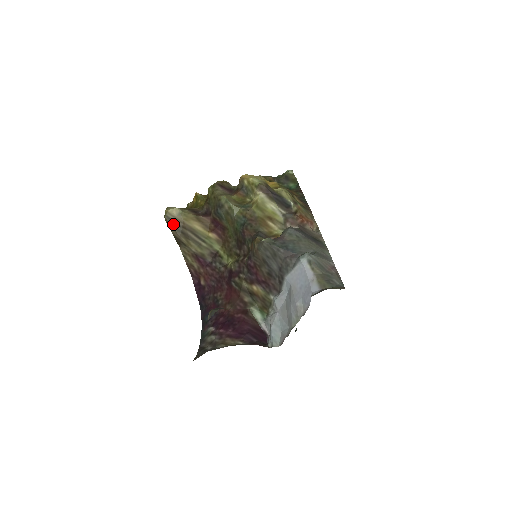
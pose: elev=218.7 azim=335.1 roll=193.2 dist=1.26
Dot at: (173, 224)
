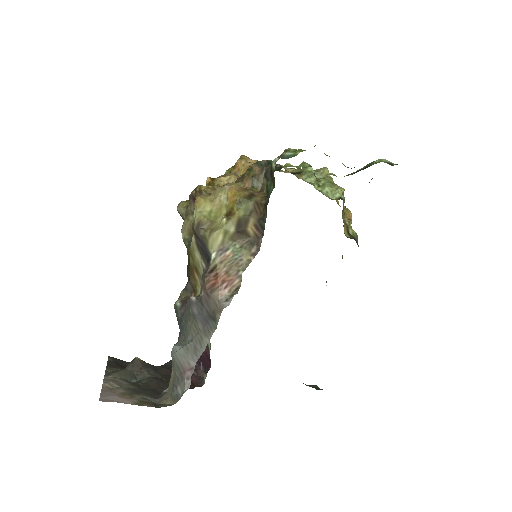
Dot at: occluded
